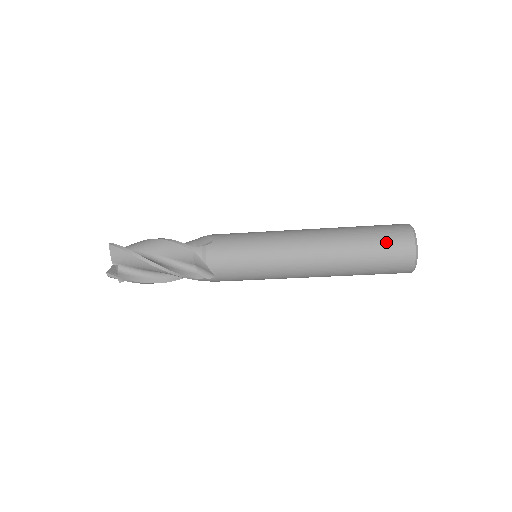
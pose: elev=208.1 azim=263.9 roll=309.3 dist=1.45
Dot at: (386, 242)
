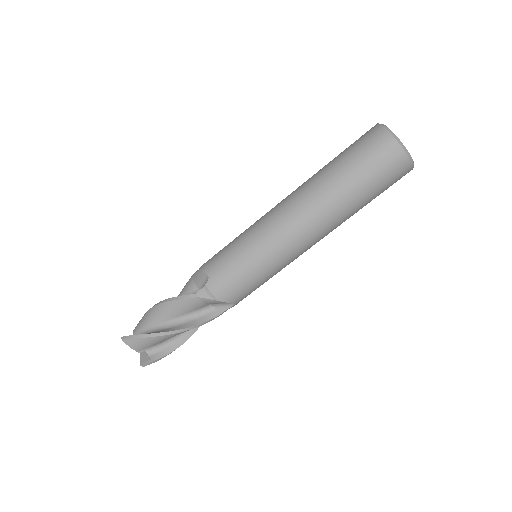
Dot at: (370, 164)
